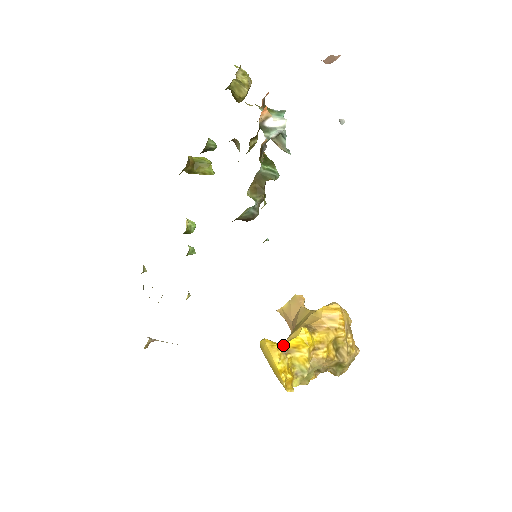
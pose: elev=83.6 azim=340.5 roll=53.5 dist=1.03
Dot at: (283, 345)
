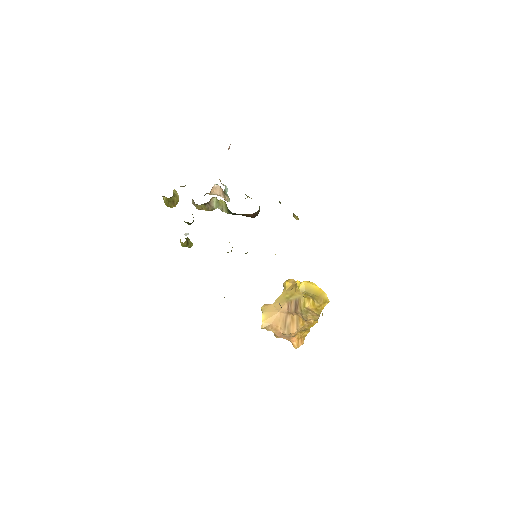
Dot at: occluded
